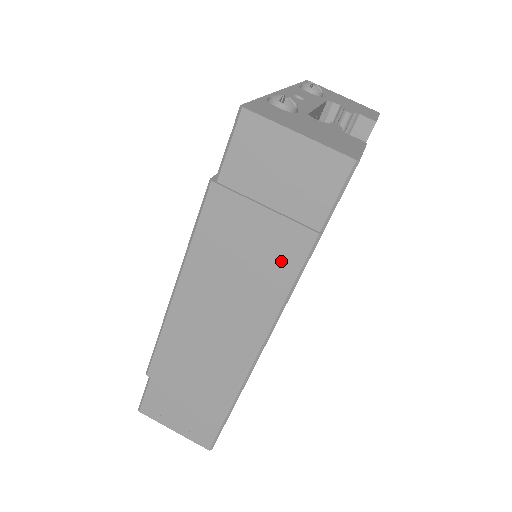
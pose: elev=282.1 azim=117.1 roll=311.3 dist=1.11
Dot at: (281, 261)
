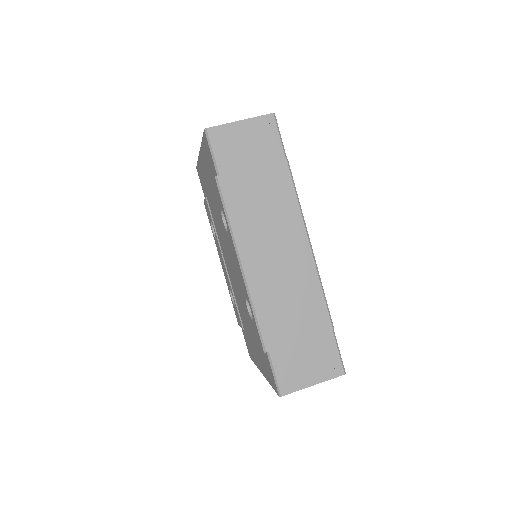
Dot at: (281, 189)
